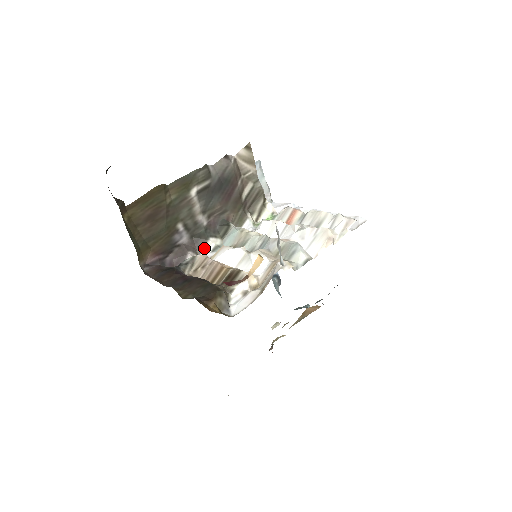
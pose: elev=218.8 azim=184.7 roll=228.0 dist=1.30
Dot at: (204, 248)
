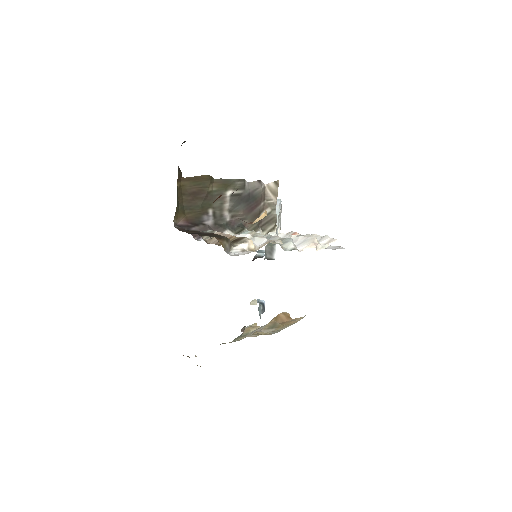
Dot at: occluded
